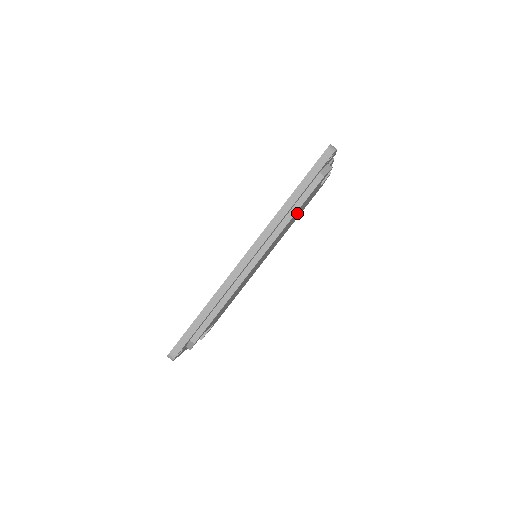
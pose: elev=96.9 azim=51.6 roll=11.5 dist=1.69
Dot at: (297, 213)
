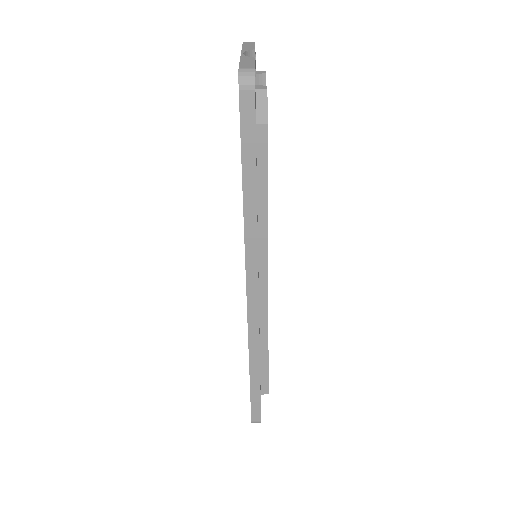
Dot at: occluded
